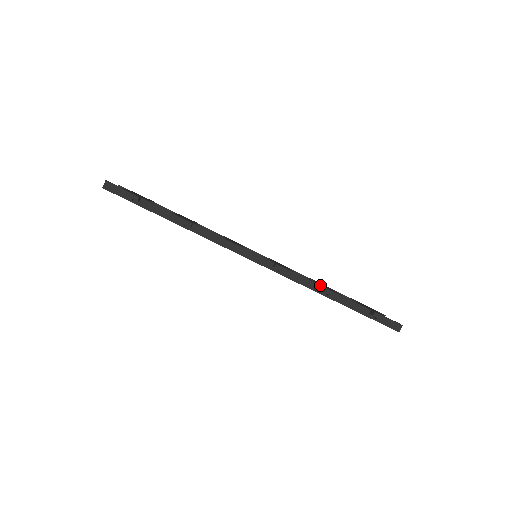
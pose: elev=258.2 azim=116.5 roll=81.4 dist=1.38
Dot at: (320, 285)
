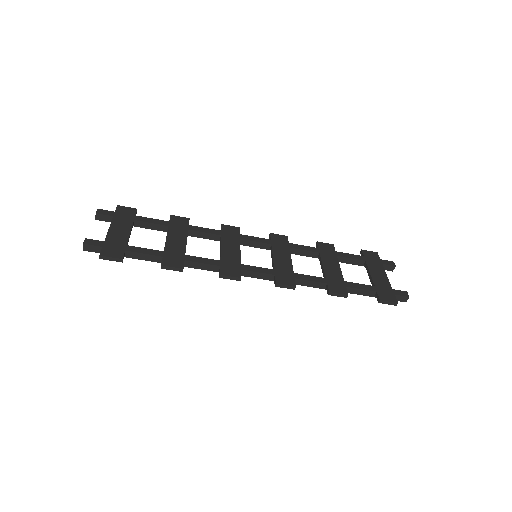
Dot at: (324, 283)
